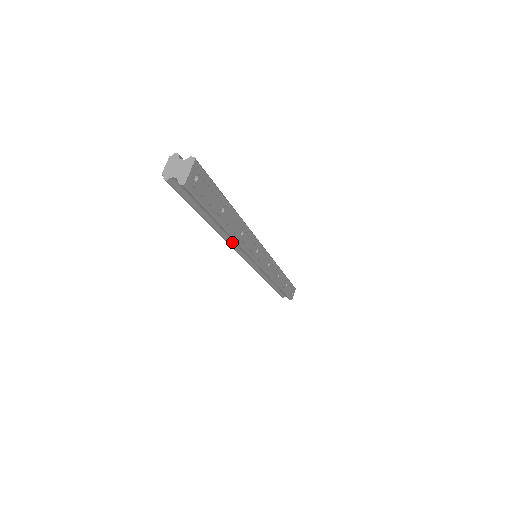
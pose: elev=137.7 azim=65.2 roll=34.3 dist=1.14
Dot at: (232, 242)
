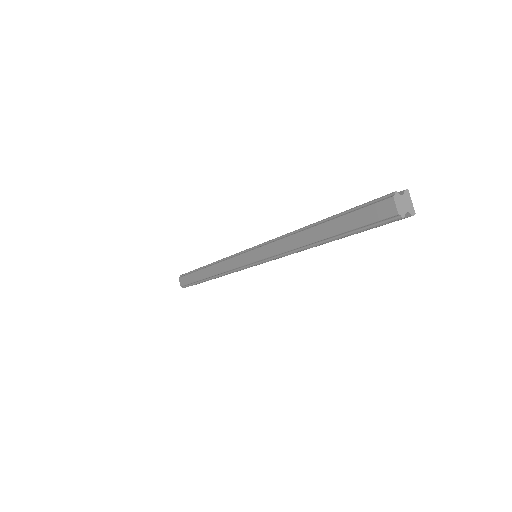
Dot at: (292, 251)
